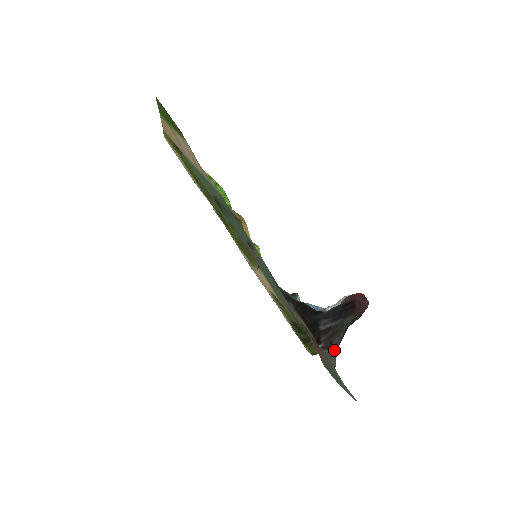
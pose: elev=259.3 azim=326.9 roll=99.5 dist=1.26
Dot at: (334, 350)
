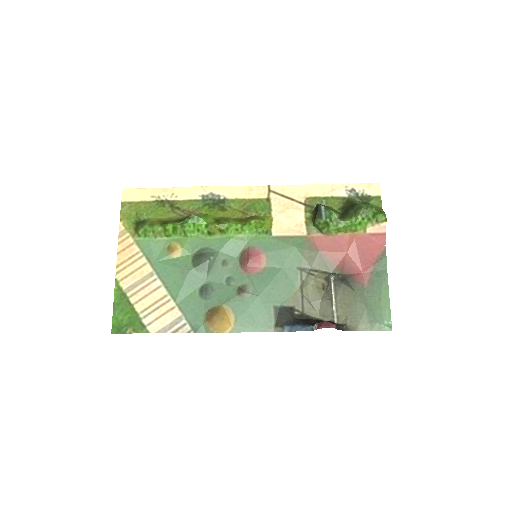
Dot at: (346, 325)
